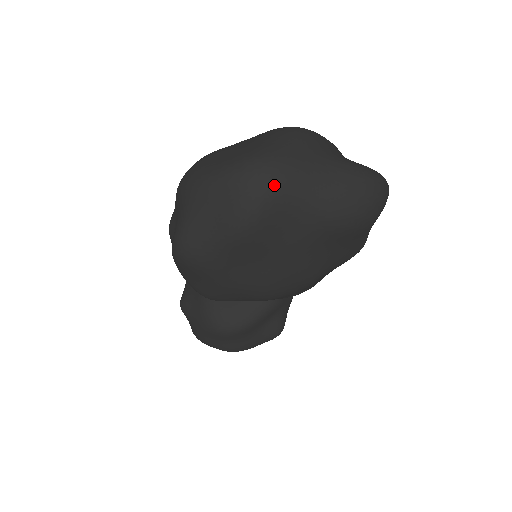
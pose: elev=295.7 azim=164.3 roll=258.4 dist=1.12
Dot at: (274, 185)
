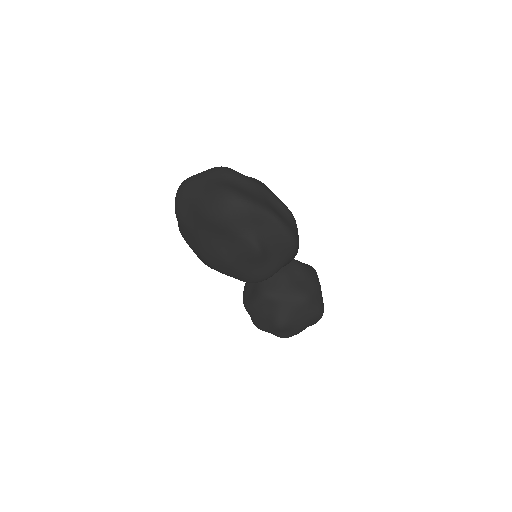
Dot at: (182, 191)
